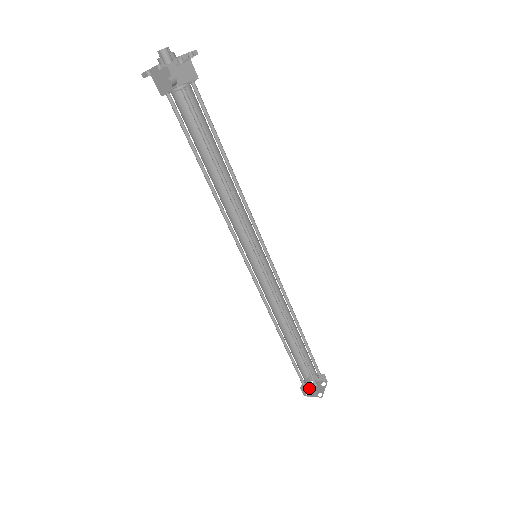
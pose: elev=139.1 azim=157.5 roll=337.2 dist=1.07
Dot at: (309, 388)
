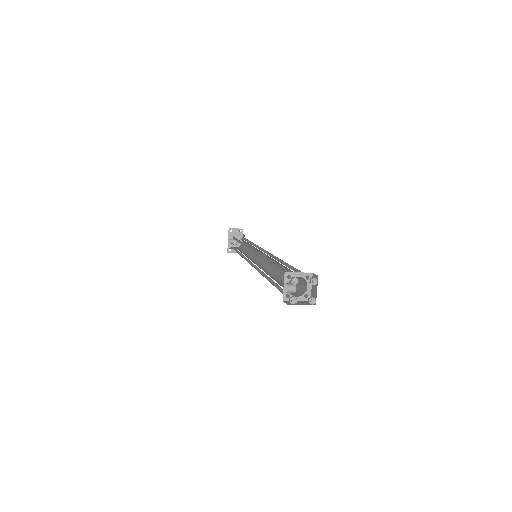
Dot at: (290, 291)
